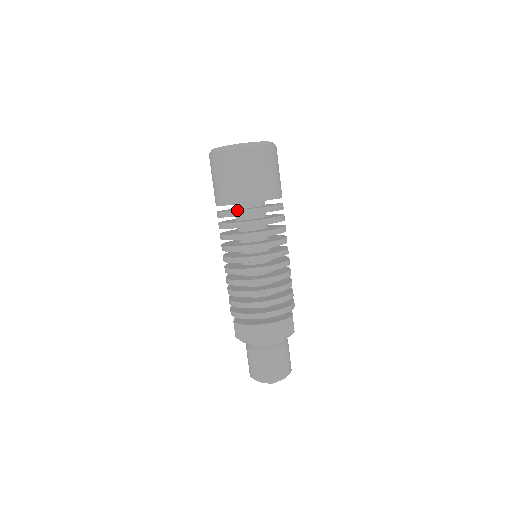
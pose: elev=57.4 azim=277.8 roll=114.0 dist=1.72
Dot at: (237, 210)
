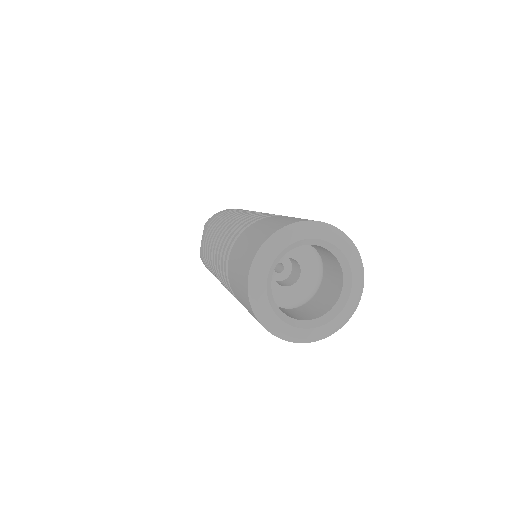
Dot at: occluded
